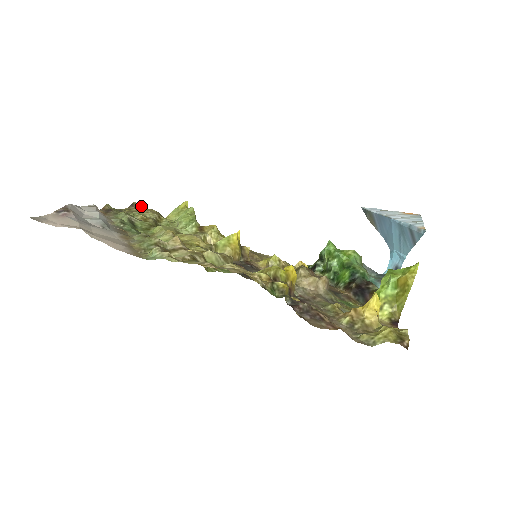
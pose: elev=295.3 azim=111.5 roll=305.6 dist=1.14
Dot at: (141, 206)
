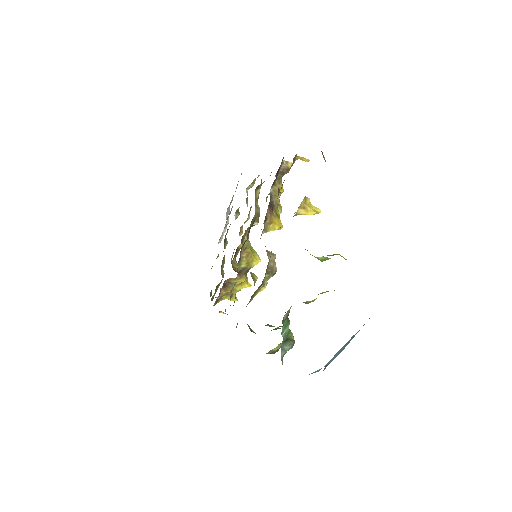
Dot at: occluded
